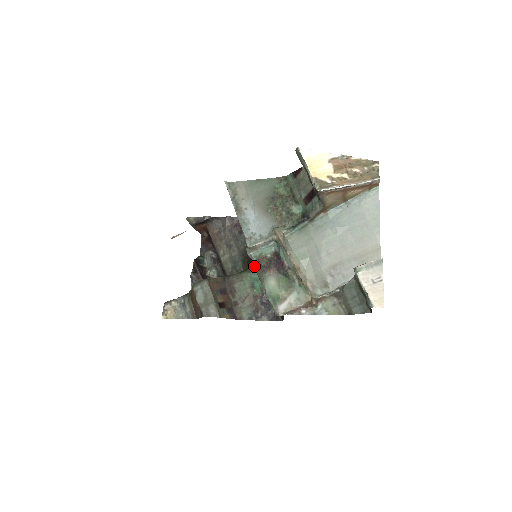
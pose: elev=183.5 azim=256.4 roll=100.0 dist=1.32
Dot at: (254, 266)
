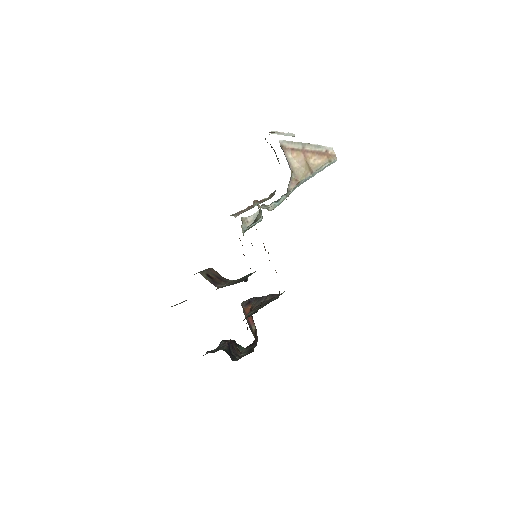
Dot at: occluded
